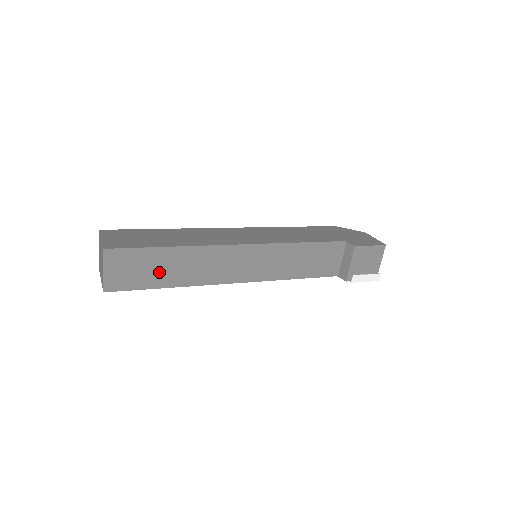
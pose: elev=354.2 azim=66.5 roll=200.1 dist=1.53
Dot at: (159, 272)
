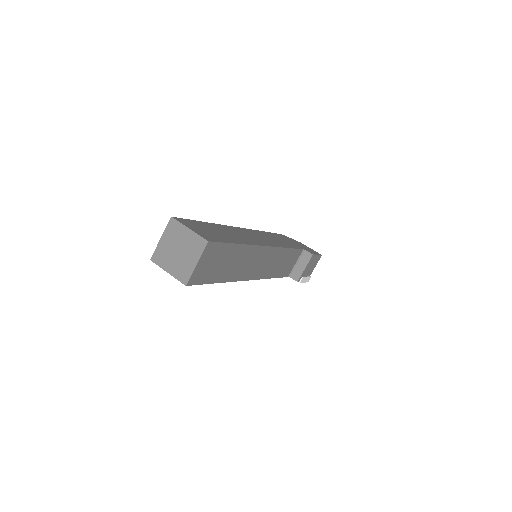
Dot at: (223, 267)
